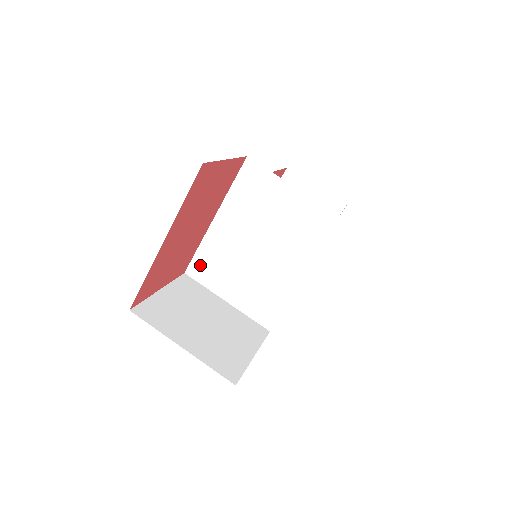
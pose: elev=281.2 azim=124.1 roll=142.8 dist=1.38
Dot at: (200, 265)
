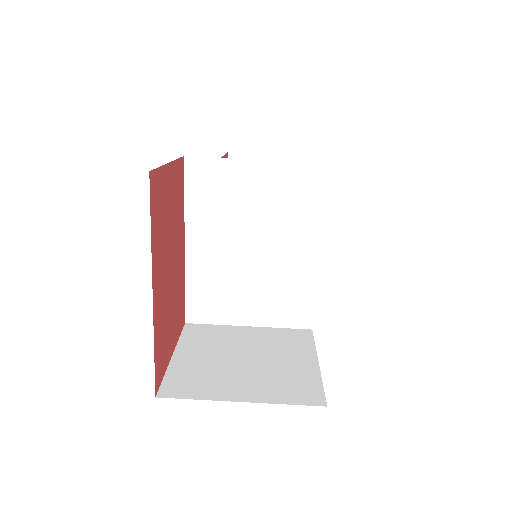
Dot at: (198, 304)
